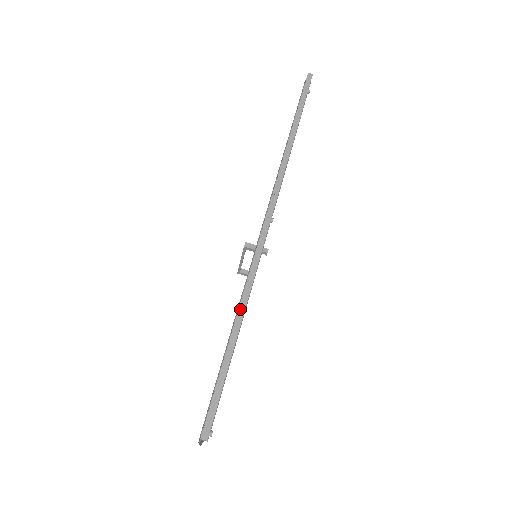
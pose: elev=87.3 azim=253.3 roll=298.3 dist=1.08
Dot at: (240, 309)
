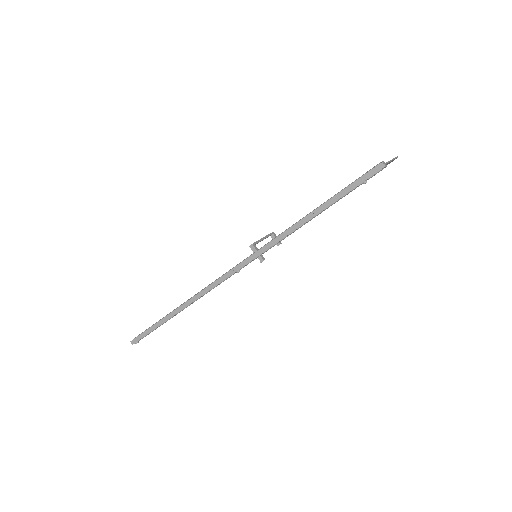
Dot at: (181, 306)
